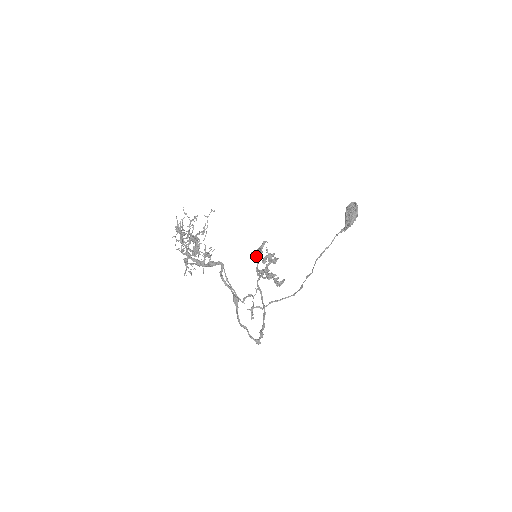
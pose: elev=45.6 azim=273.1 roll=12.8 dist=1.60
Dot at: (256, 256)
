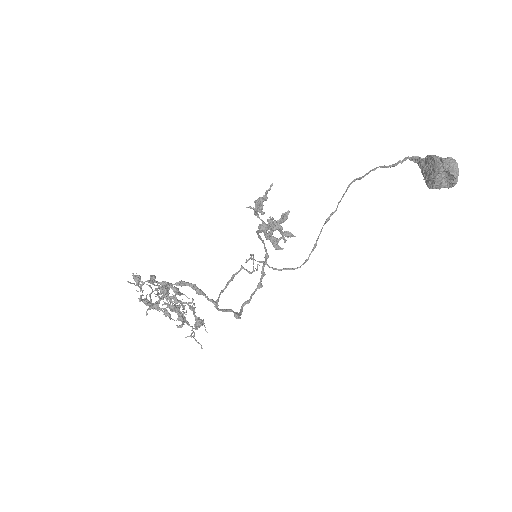
Dot at: occluded
